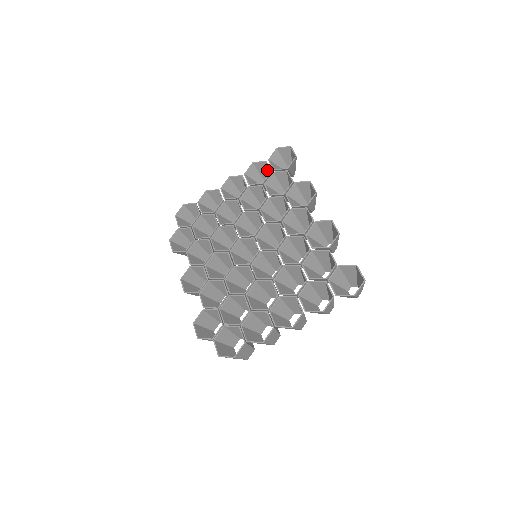
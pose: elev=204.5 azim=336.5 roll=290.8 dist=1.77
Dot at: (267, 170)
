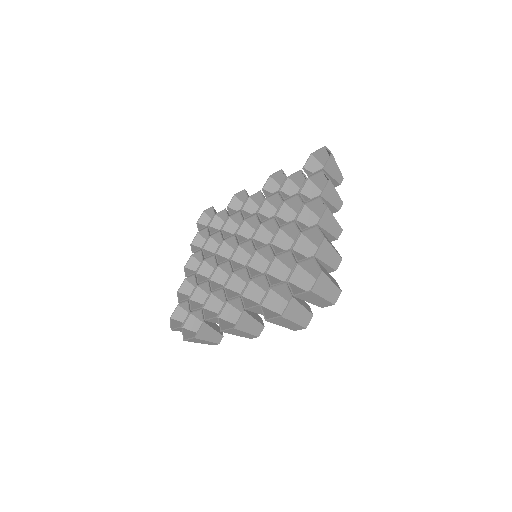
Dot at: (205, 240)
